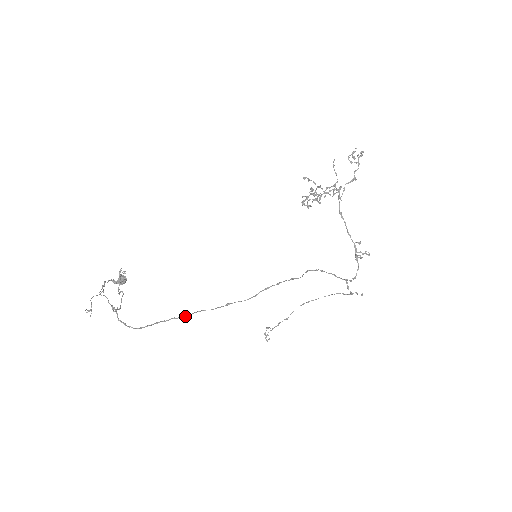
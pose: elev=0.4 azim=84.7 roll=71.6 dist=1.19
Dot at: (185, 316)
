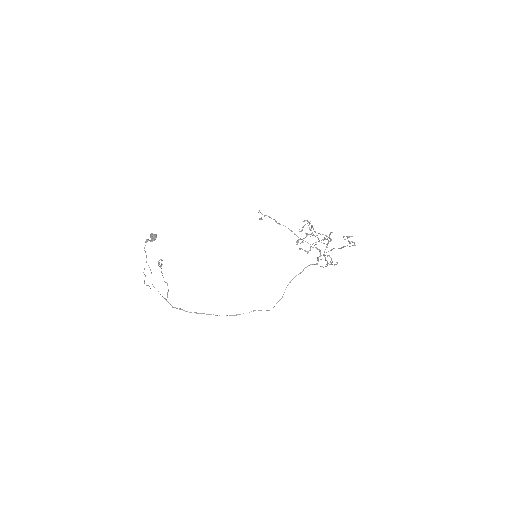
Dot at: occluded
